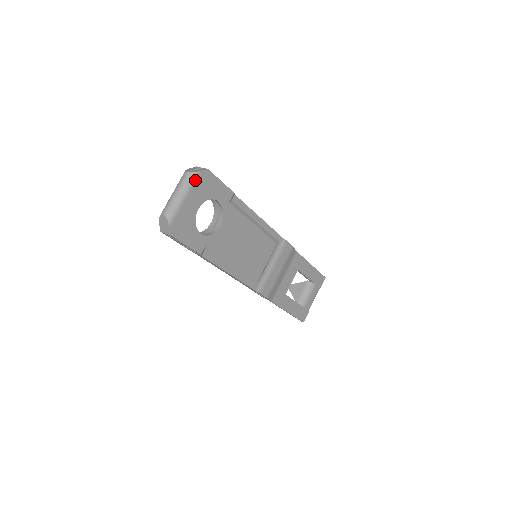
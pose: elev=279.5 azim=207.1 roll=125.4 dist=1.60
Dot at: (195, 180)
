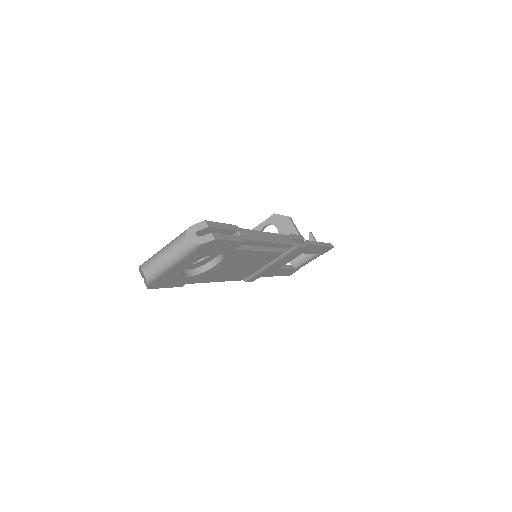
Dot at: (193, 251)
